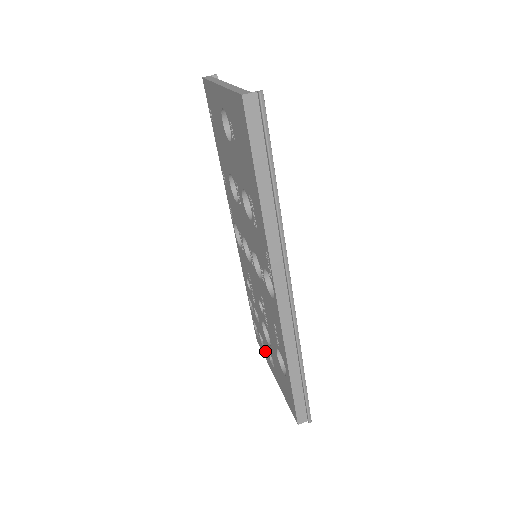
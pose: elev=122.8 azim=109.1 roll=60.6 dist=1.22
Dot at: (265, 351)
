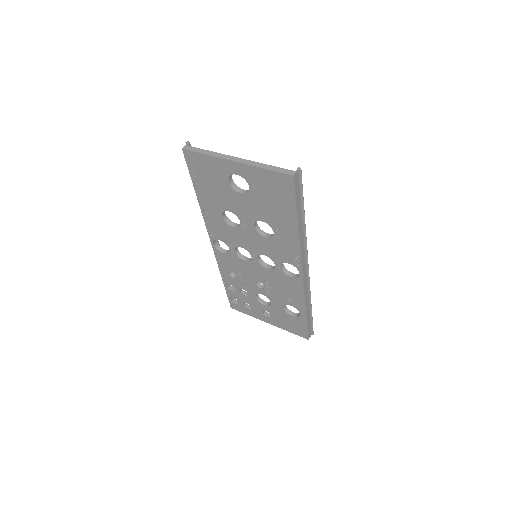
Dot at: (253, 311)
